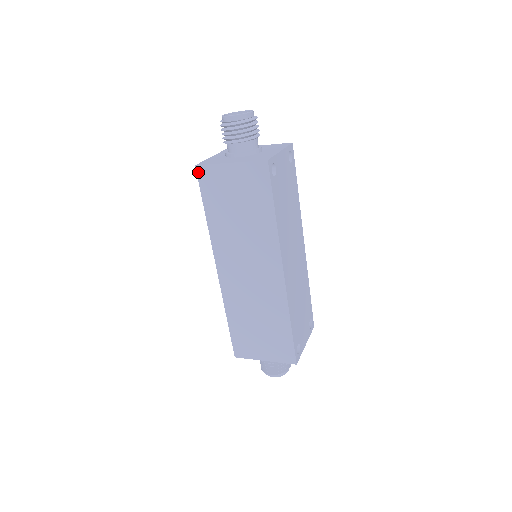
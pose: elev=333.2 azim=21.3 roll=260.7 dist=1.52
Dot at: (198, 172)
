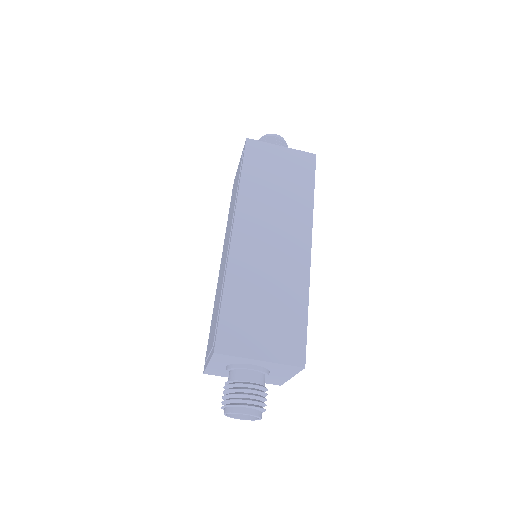
Dot at: (247, 143)
